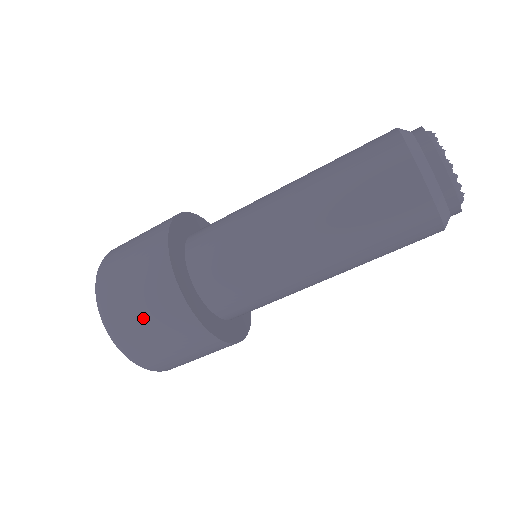
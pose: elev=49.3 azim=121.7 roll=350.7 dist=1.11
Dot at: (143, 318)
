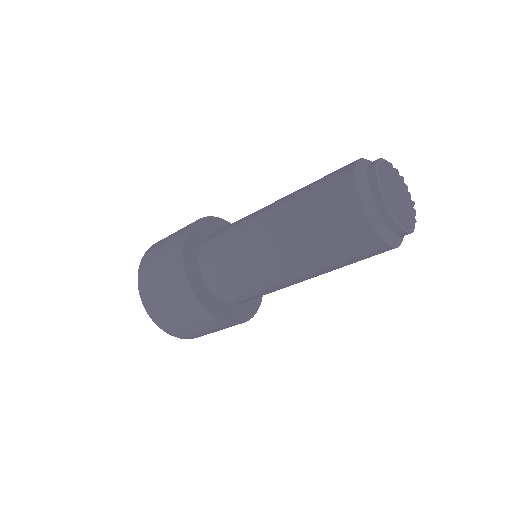
Dot at: (158, 275)
